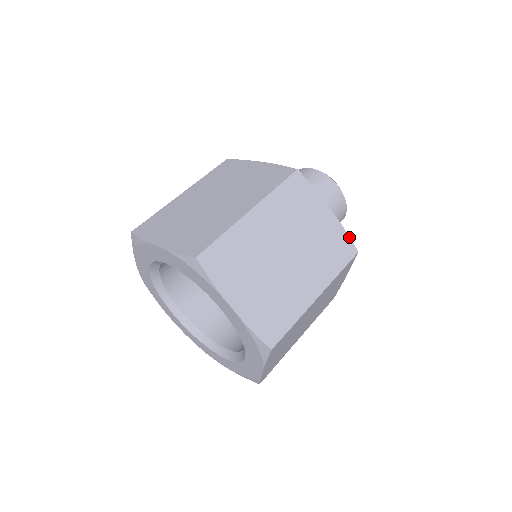
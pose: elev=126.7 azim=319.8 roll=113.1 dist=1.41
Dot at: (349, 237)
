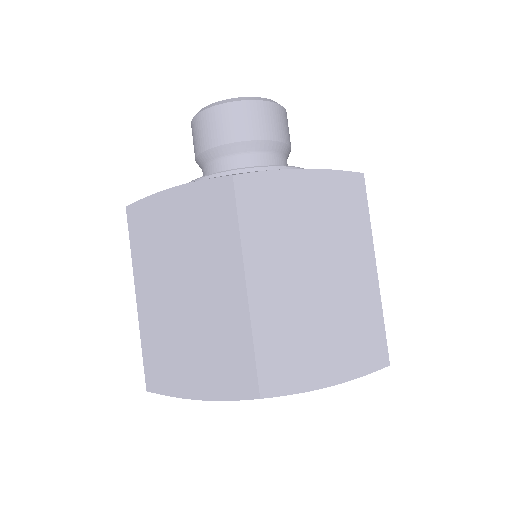
Dot at: occluded
